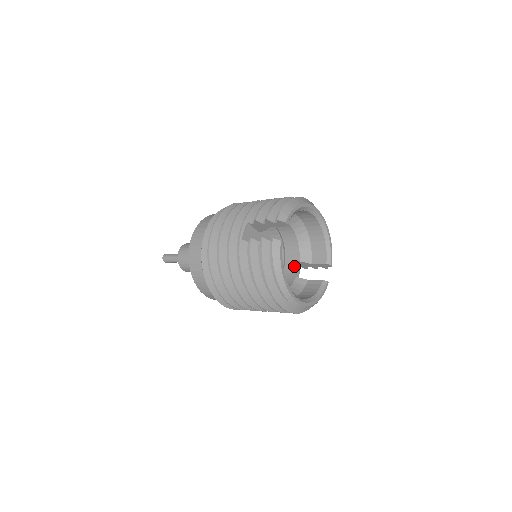
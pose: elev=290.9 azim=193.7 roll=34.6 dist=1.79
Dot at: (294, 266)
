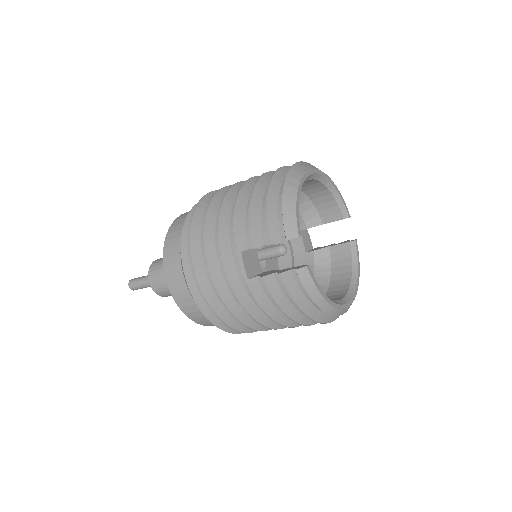
Dot at: (302, 235)
